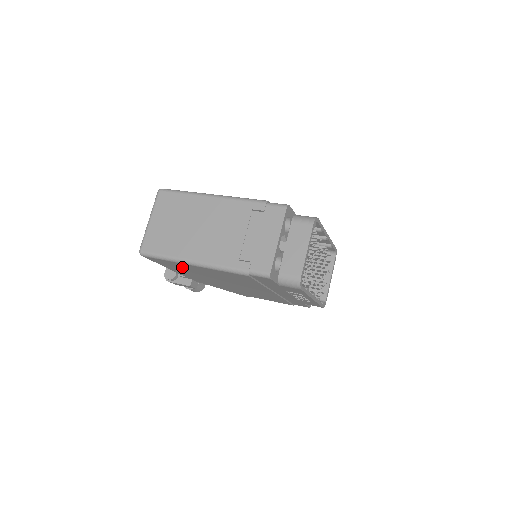
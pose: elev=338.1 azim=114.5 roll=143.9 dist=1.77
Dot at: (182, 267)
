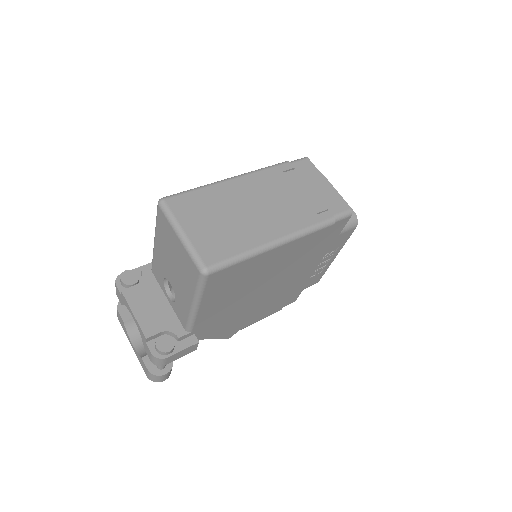
Dot at: (242, 275)
